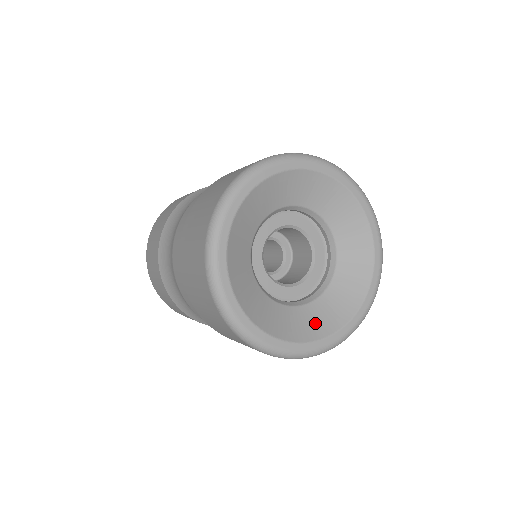
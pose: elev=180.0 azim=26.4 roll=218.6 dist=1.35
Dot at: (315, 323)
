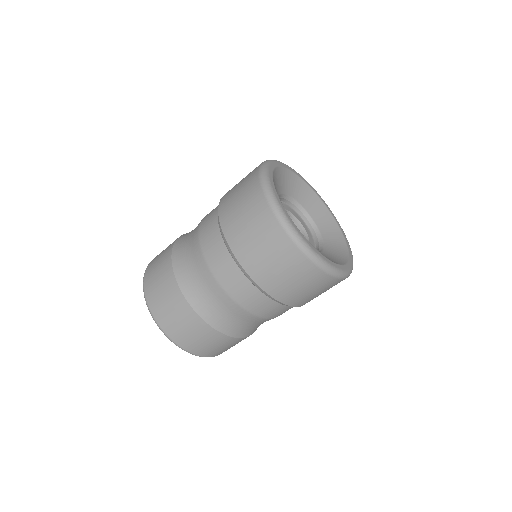
Dot at: occluded
